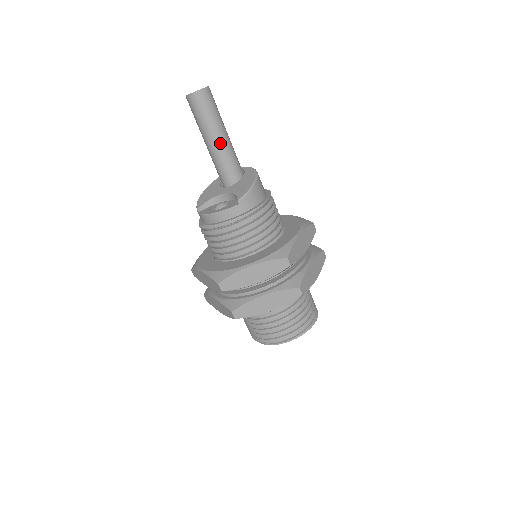
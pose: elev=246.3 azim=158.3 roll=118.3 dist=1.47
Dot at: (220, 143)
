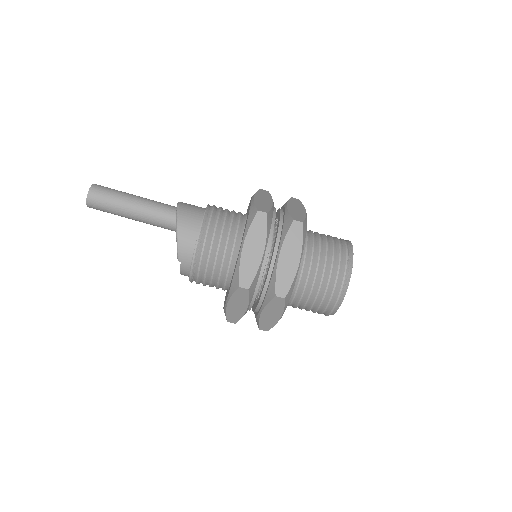
Dot at: (138, 216)
